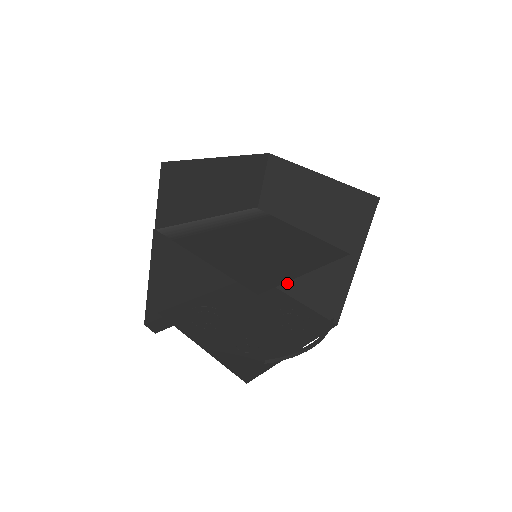
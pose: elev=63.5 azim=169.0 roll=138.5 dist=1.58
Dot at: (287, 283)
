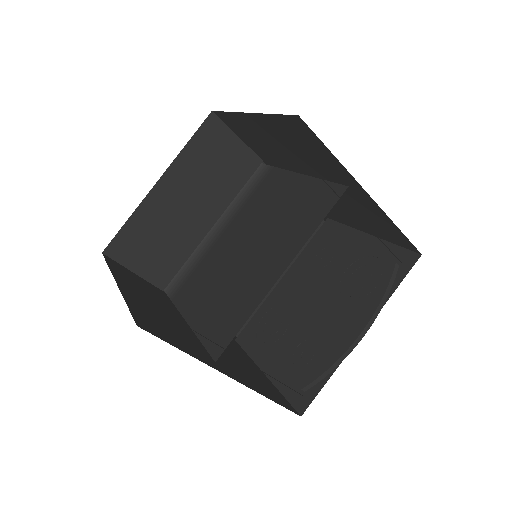
Dot at: (349, 221)
